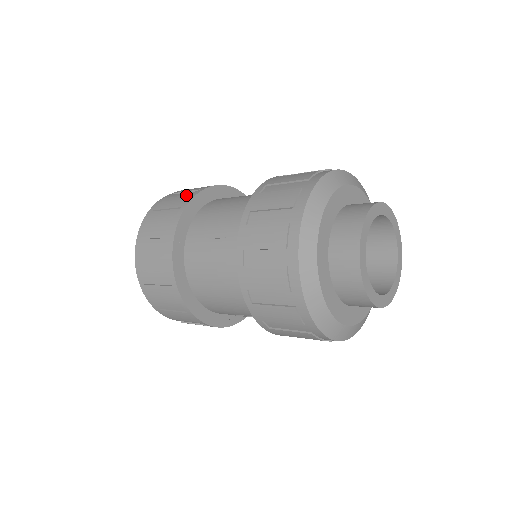
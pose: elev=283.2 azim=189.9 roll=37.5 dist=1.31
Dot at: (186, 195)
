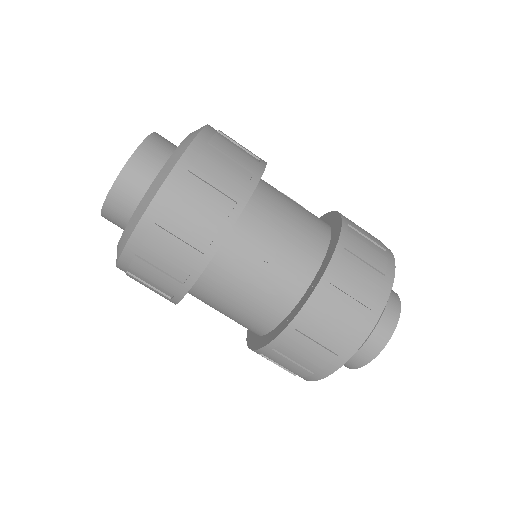
Dot at: (239, 177)
